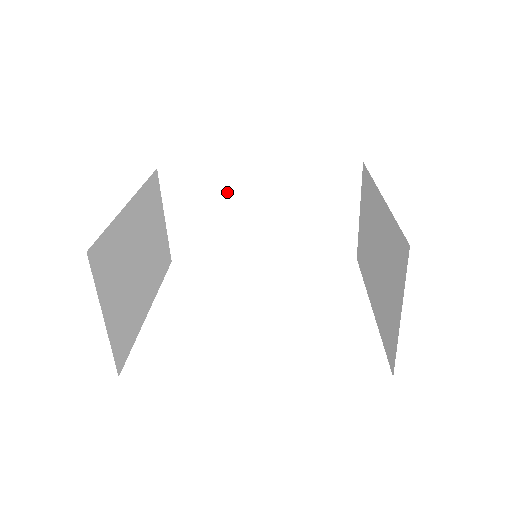
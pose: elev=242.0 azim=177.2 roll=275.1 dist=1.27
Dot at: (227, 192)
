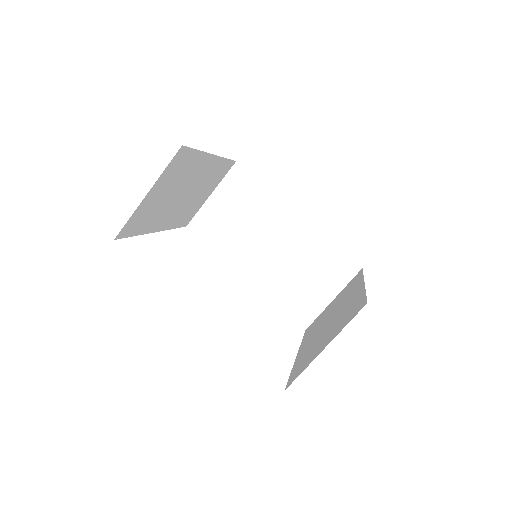
Dot at: (264, 213)
